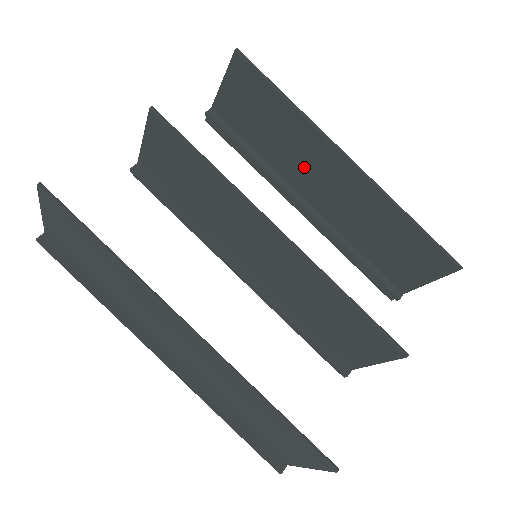
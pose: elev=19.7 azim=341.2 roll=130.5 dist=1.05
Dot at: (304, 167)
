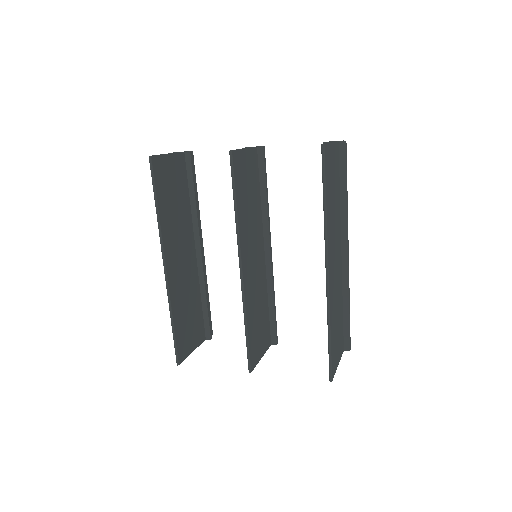
Dot at: occluded
